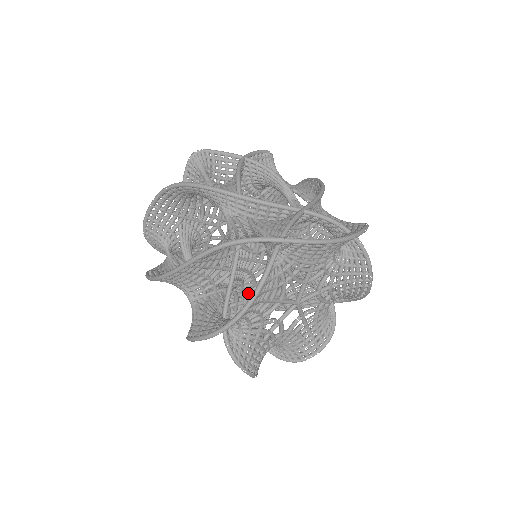
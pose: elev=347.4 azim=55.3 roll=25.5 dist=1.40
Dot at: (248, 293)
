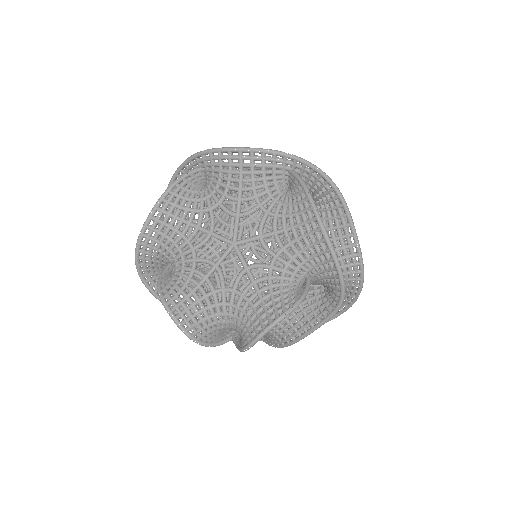
Dot at: (231, 279)
